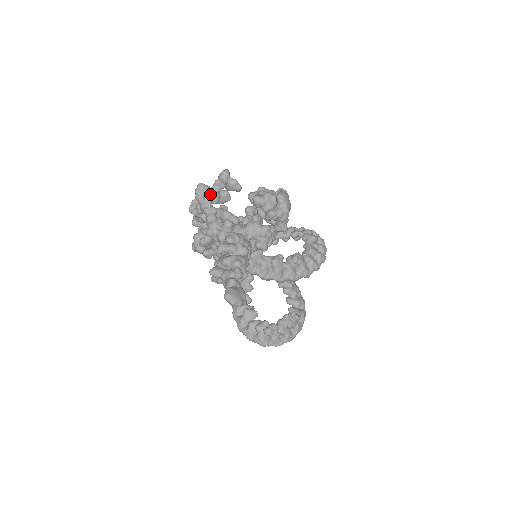
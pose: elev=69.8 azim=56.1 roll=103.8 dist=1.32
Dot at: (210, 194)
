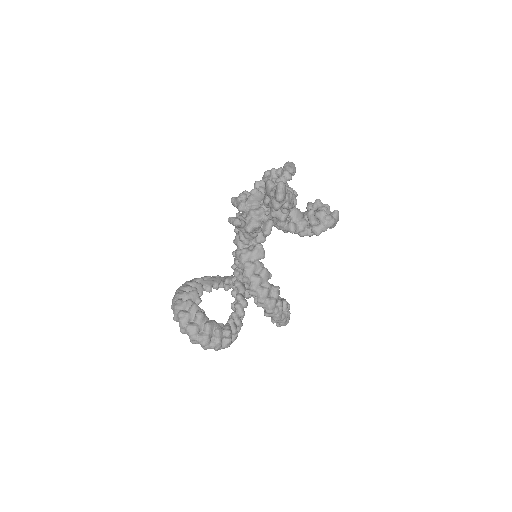
Dot at: (294, 172)
